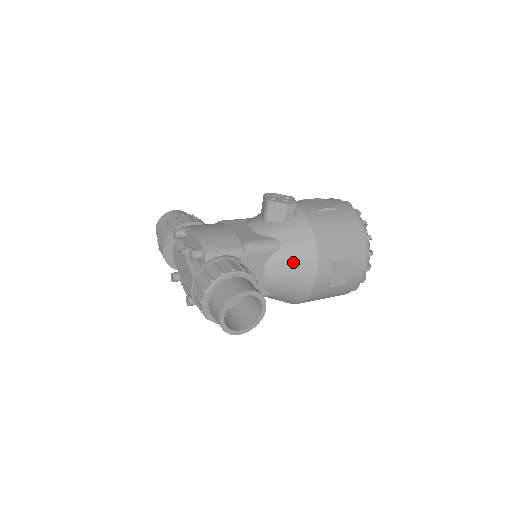
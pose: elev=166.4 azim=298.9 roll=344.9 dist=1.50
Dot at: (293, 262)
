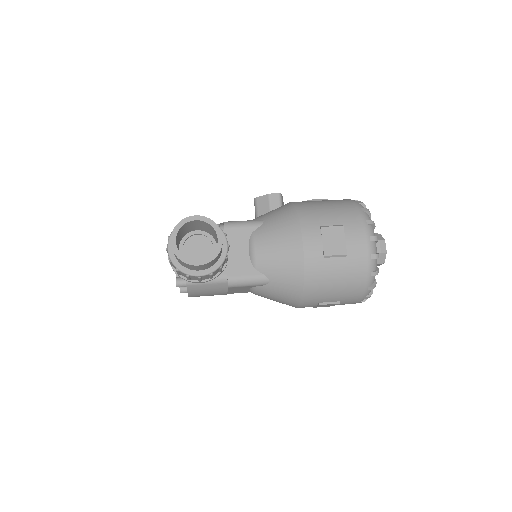
Dot at: (275, 232)
